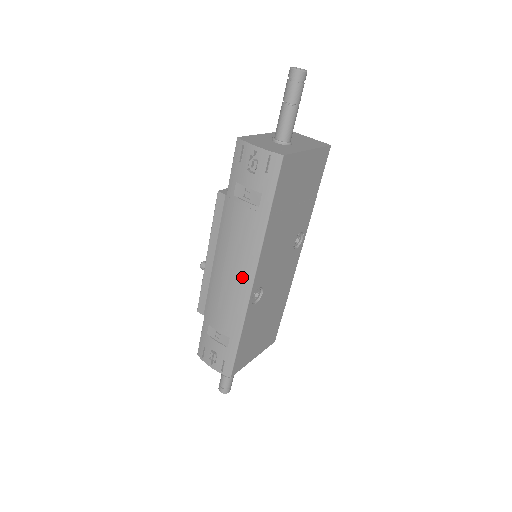
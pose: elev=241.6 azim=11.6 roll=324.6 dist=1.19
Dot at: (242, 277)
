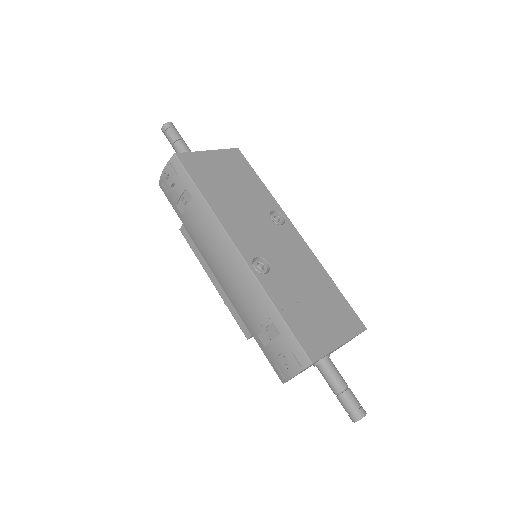
Dot at: (229, 257)
